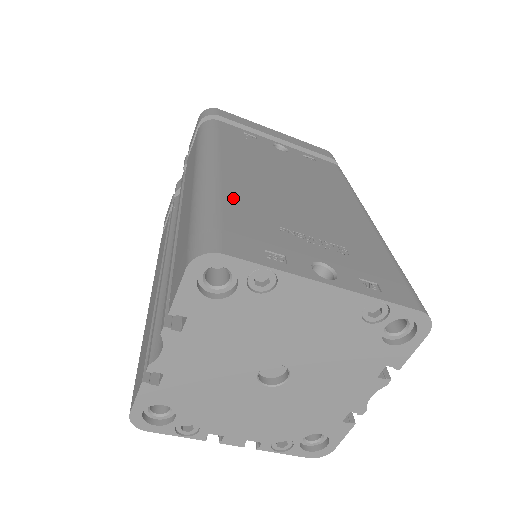
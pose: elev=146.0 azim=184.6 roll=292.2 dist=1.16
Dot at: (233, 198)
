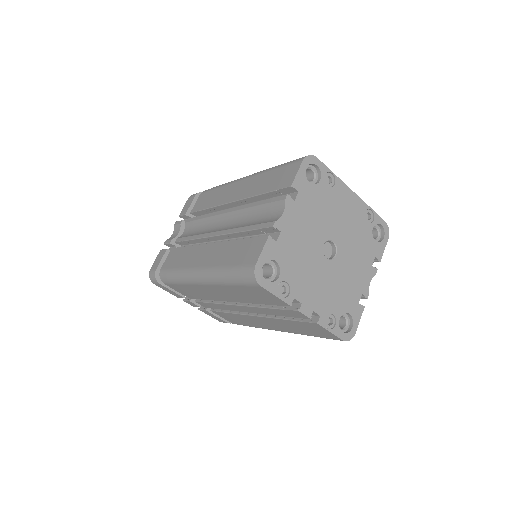
Dot at: occluded
